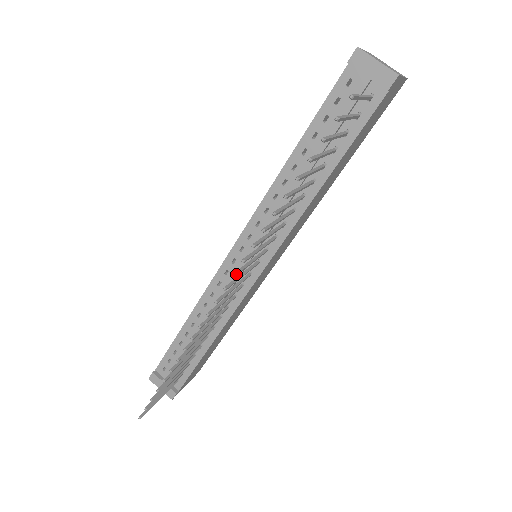
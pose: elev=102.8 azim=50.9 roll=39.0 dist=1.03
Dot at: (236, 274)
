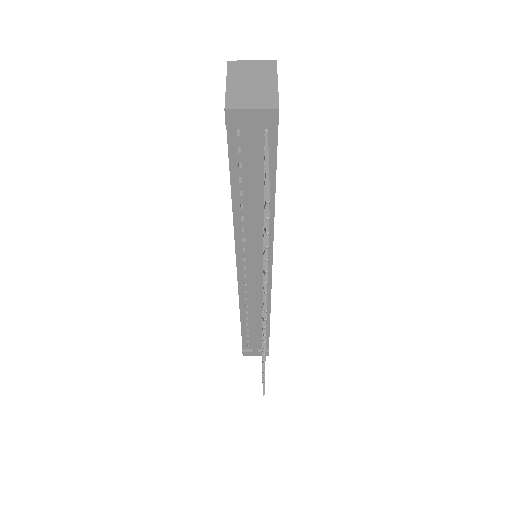
Dot at: (266, 317)
